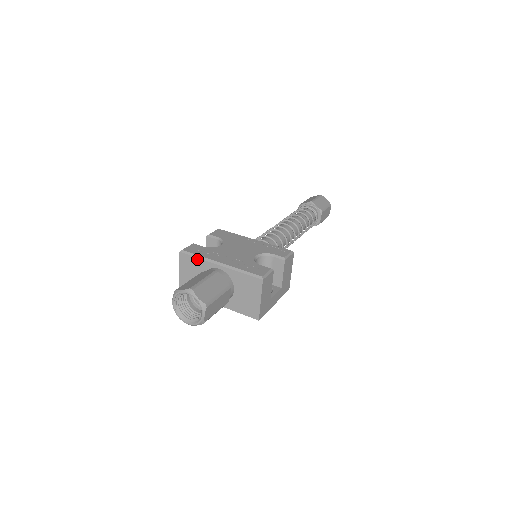
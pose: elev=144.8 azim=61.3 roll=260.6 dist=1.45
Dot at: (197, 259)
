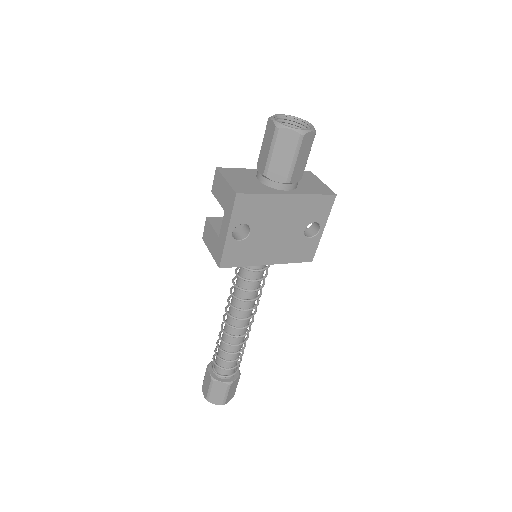
Dot at: (240, 169)
